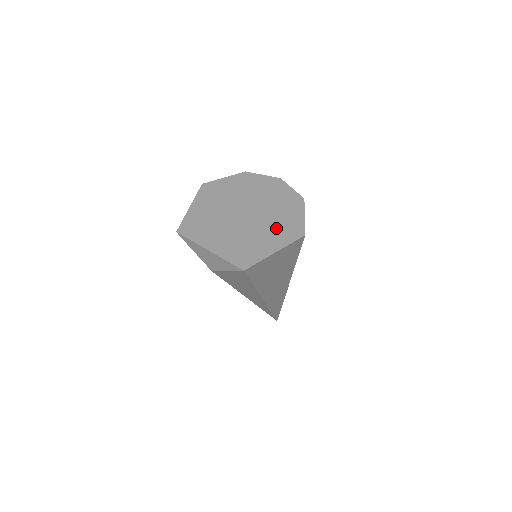
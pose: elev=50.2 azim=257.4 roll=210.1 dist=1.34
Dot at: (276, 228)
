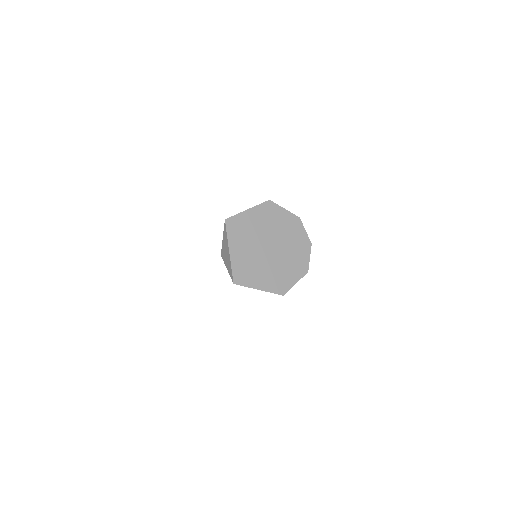
Dot at: (275, 275)
